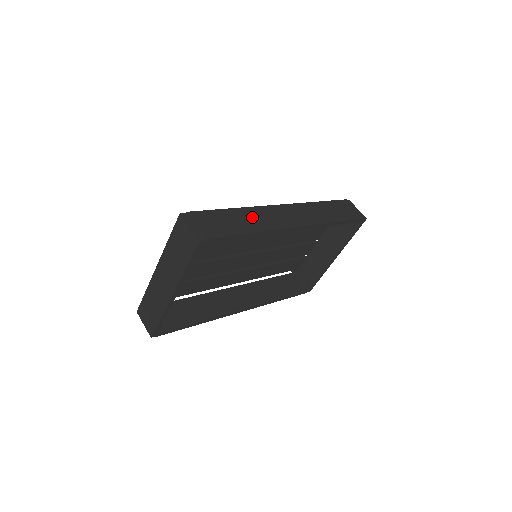
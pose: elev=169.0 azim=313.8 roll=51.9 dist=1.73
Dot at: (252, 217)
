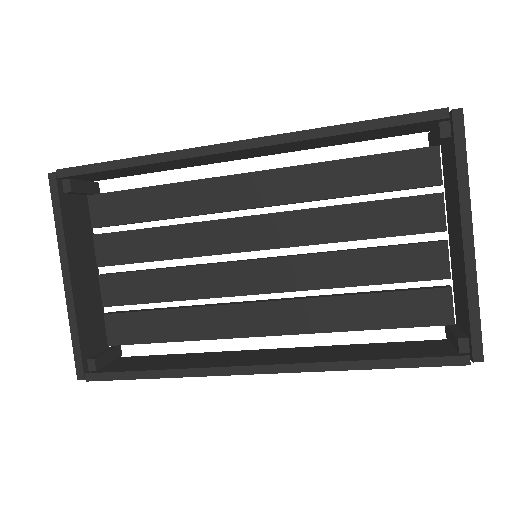
Dot at: occluded
